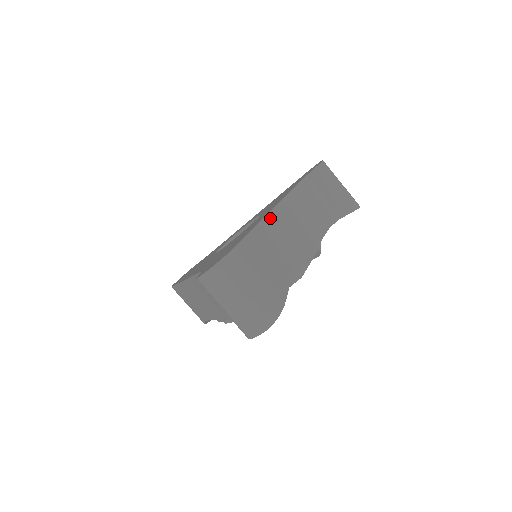
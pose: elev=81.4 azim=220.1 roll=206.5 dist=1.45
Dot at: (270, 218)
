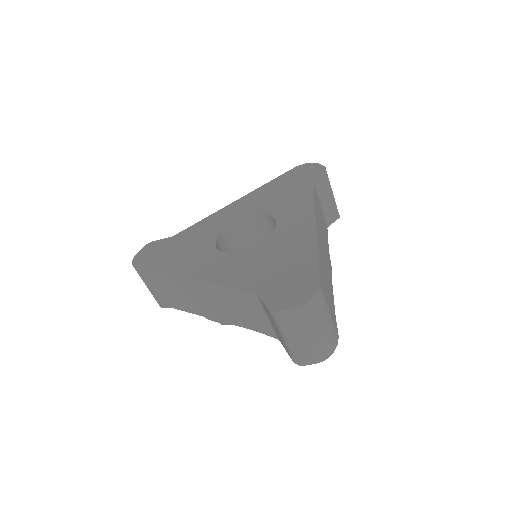
Dot at: (318, 241)
